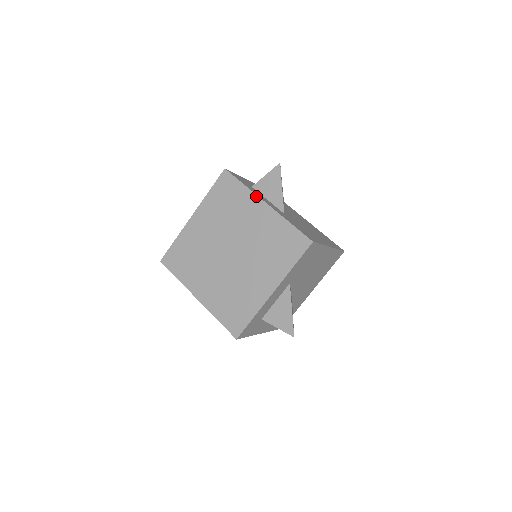
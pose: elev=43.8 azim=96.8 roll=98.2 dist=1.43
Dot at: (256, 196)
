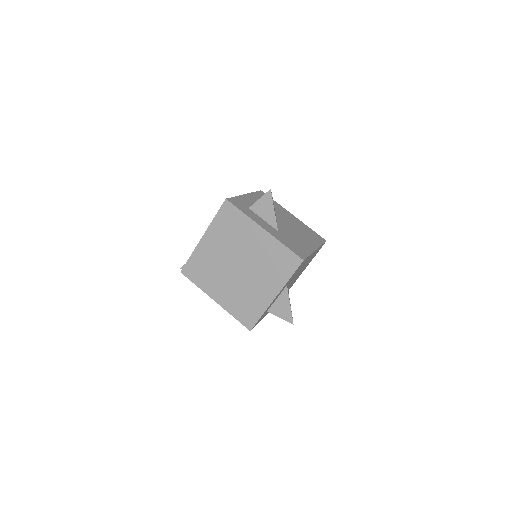
Dot at: (255, 223)
